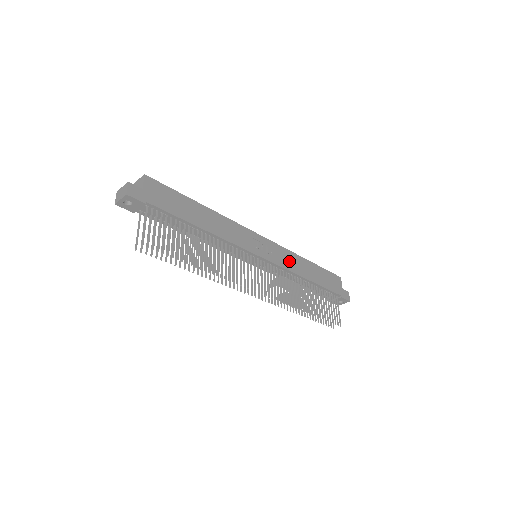
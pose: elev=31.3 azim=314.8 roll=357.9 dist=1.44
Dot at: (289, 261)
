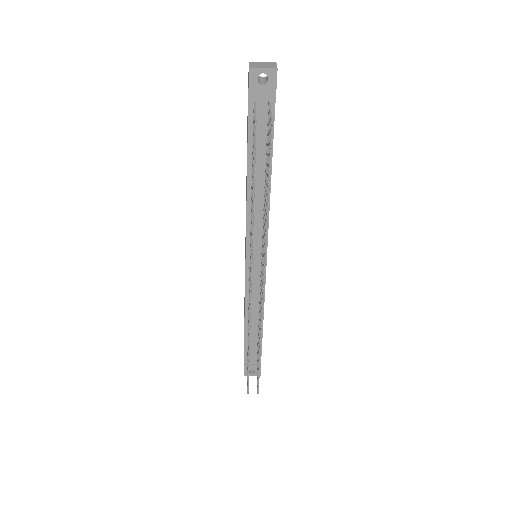
Dot at: occluded
